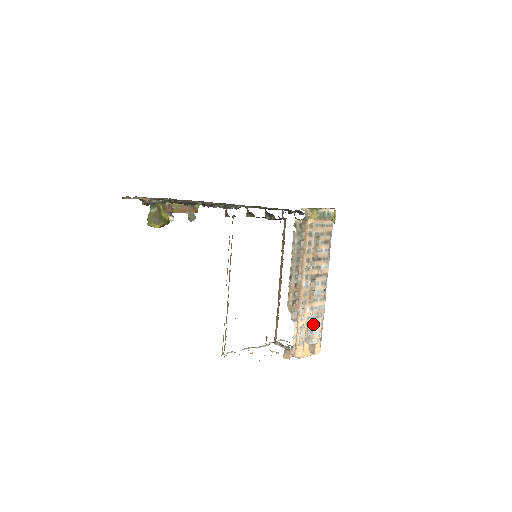
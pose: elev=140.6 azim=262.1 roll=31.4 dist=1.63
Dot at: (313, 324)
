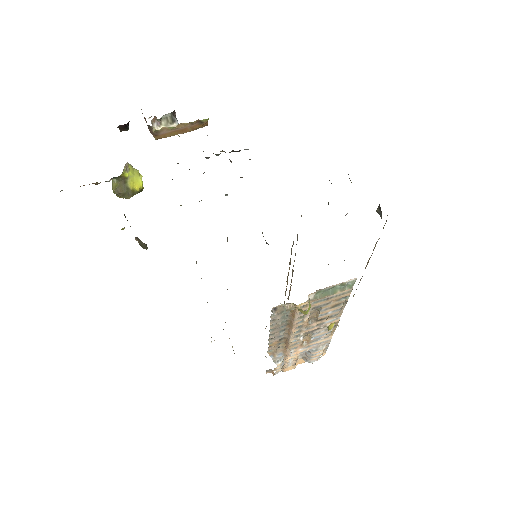
Dot at: (309, 353)
